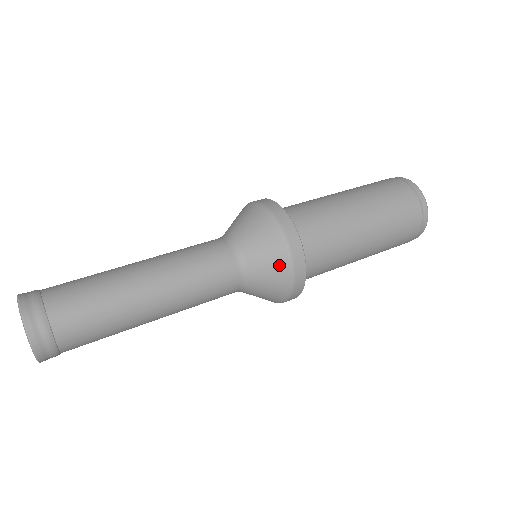
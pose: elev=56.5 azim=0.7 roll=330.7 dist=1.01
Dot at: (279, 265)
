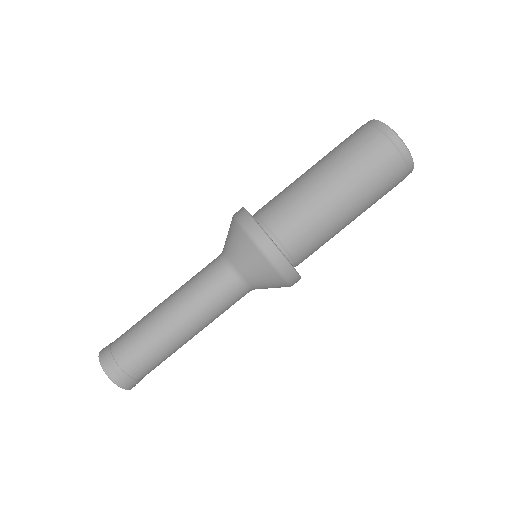
Dot at: (258, 261)
